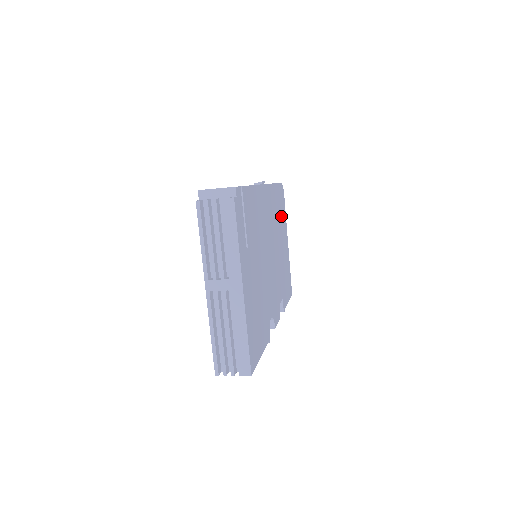
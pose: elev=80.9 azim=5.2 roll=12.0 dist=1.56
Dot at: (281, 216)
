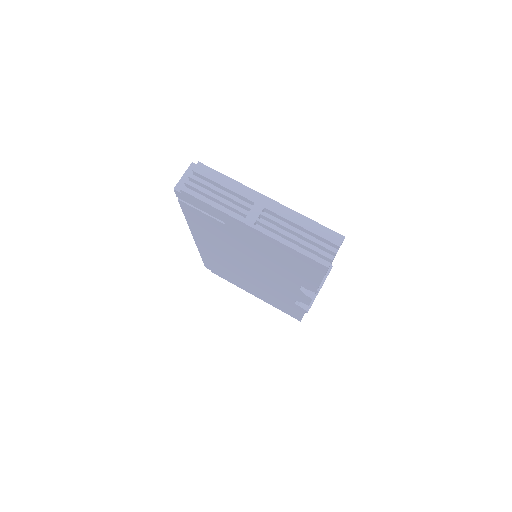
Dot at: occluded
